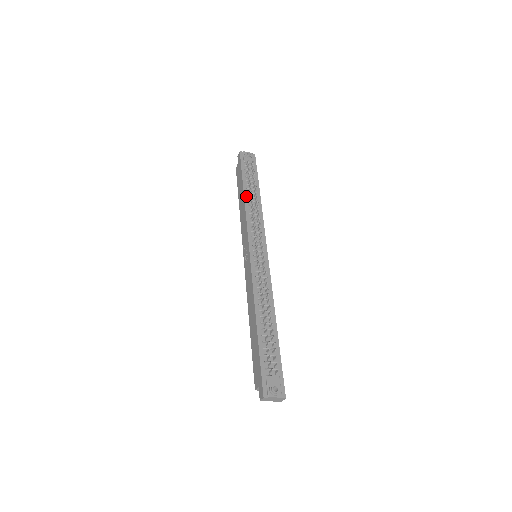
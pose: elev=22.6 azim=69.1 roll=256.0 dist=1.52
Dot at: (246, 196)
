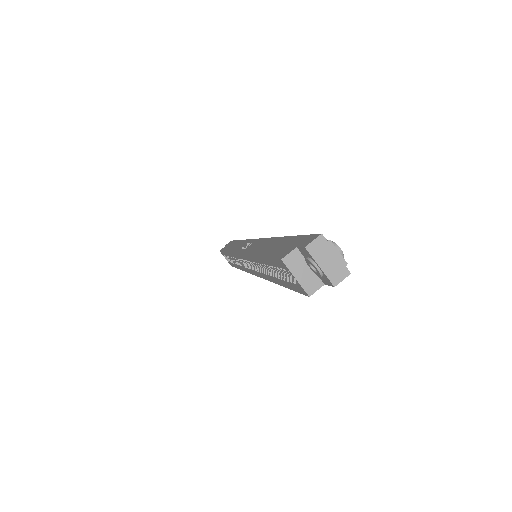
Dot at: occluded
